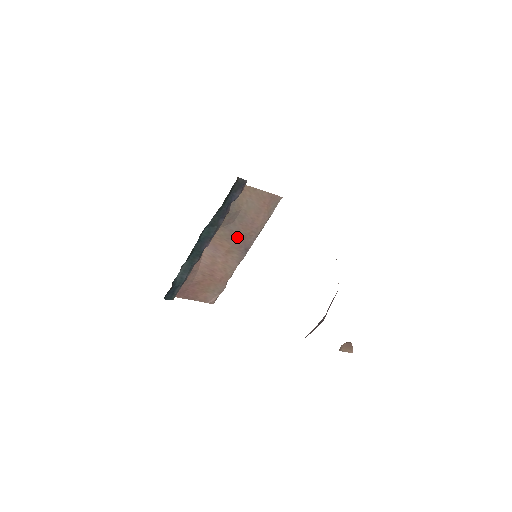
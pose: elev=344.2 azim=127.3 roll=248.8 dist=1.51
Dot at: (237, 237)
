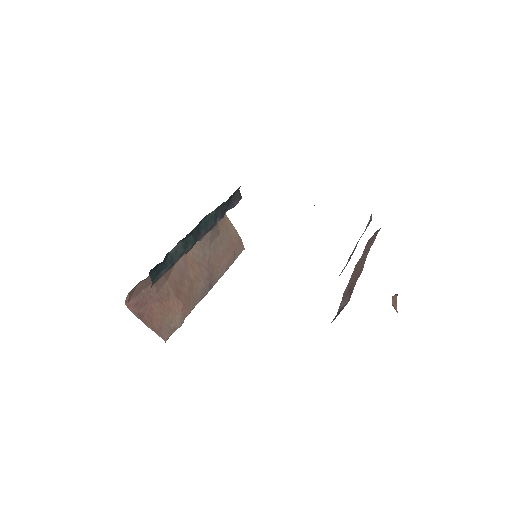
Dot at: (207, 265)
